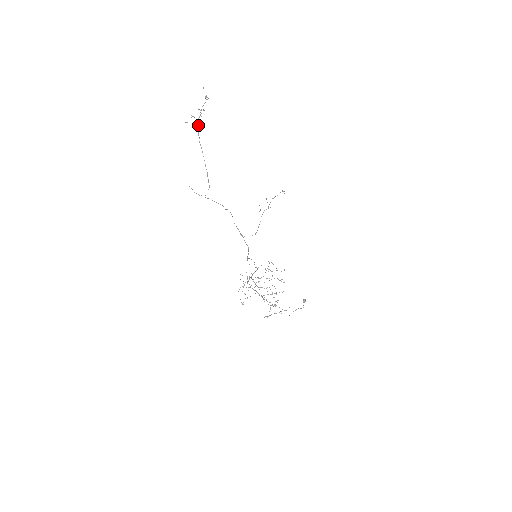
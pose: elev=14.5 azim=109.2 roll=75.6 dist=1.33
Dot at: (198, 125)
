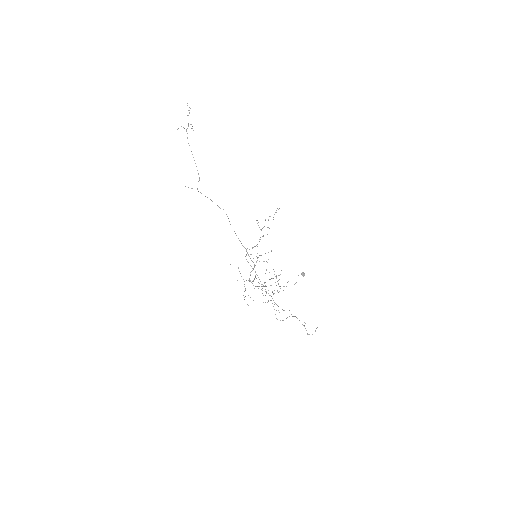
Dot at: occluded
